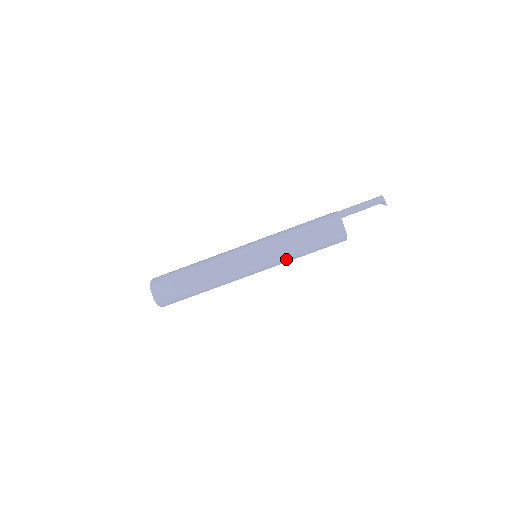
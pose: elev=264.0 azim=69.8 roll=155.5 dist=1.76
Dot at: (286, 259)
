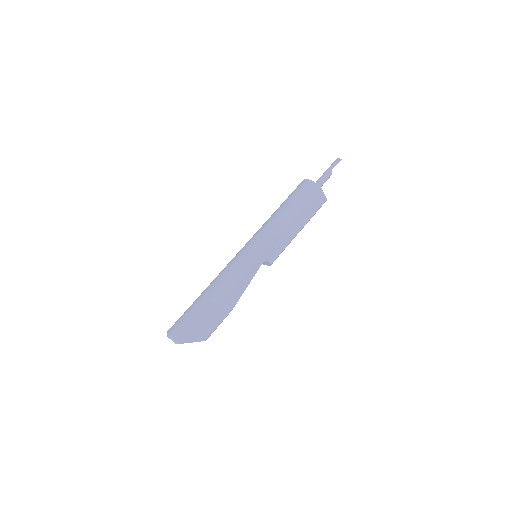
Dot at: (275, 230)
